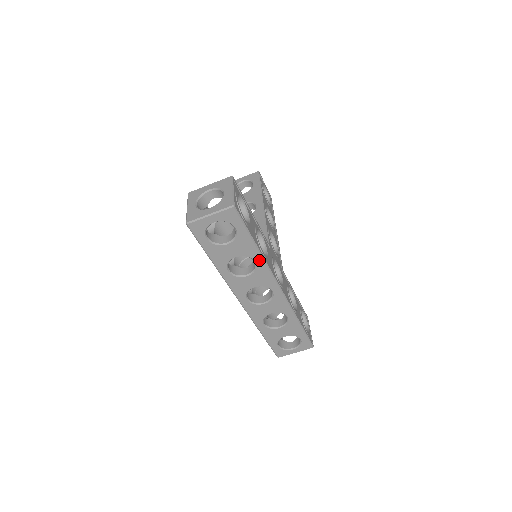
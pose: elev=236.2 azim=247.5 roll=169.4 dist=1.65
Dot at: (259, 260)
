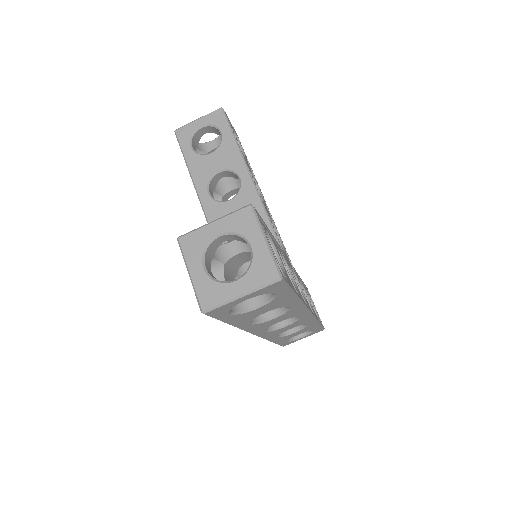
Dot at: (295, 304)
